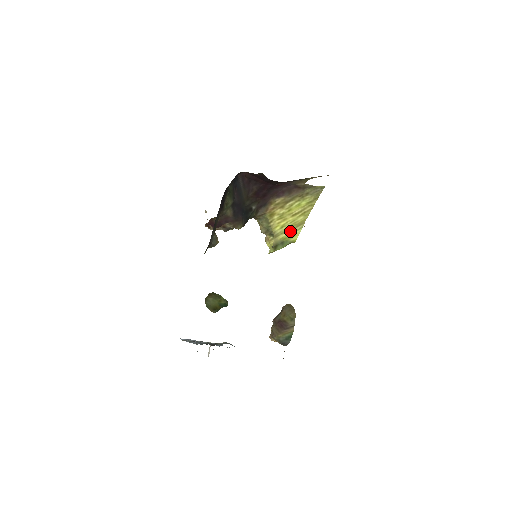
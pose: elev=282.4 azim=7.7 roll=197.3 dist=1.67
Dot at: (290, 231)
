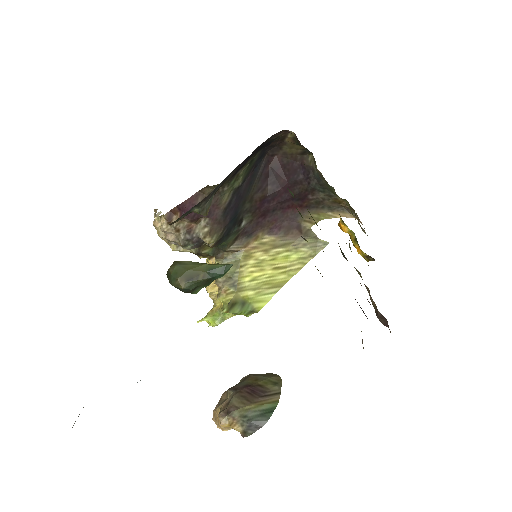
Dot at: (261, 290)
